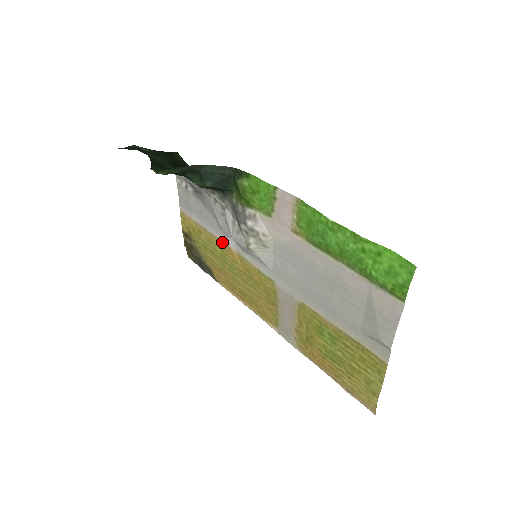
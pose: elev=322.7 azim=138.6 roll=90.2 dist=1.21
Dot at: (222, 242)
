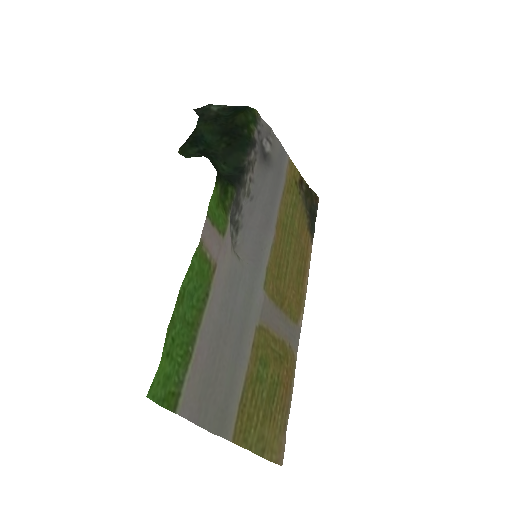
Dot at: (278, 216)
